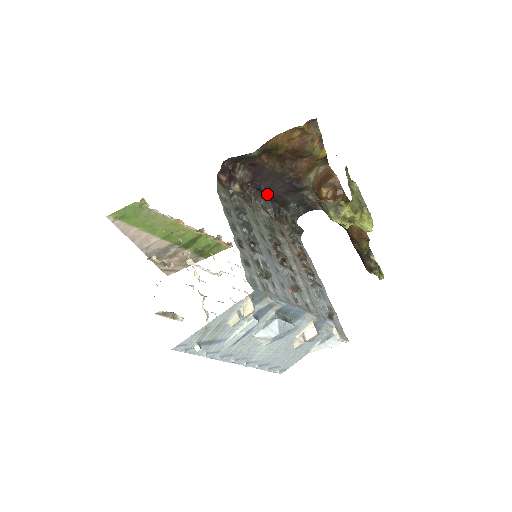
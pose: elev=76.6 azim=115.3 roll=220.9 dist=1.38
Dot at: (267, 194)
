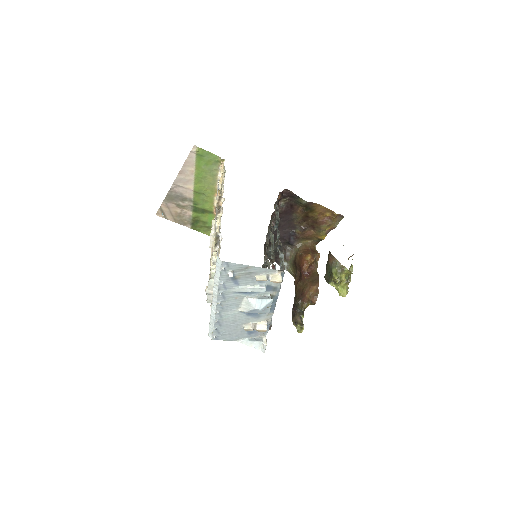
Dot at: (273, 228)
